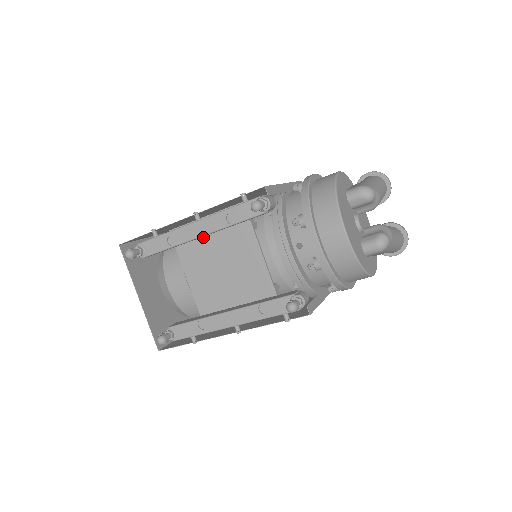
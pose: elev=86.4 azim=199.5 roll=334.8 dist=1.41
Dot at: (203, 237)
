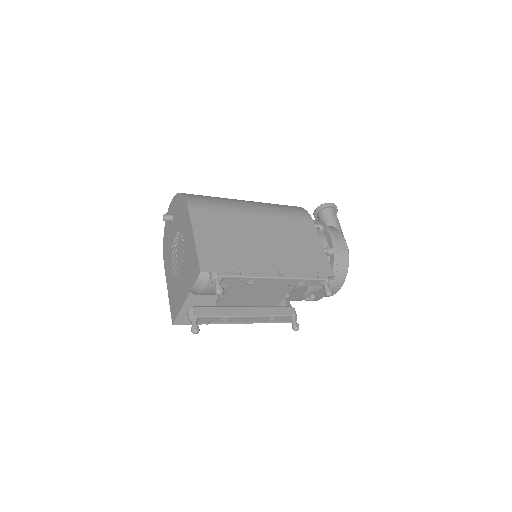
Dot at: occluded
